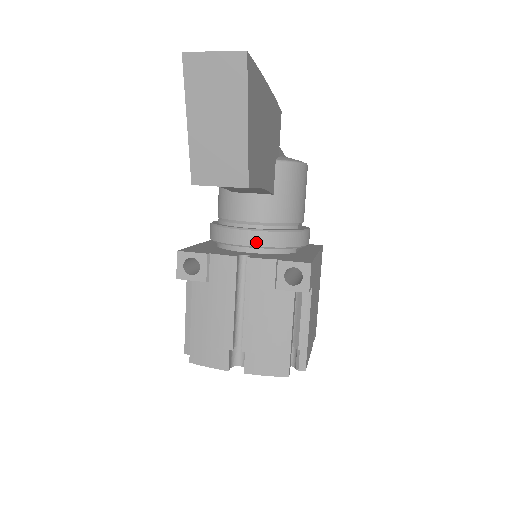
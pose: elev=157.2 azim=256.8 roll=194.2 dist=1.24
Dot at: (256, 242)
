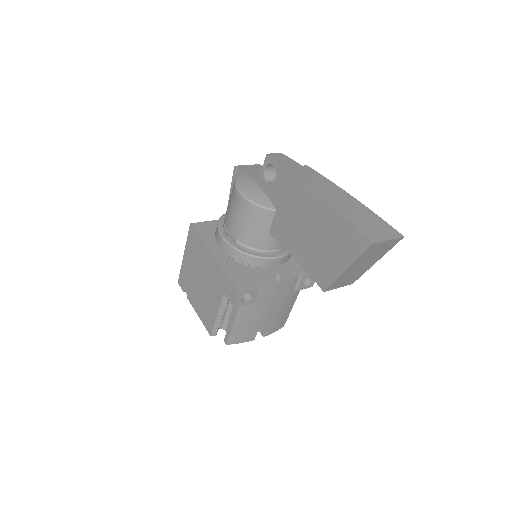
Dot at: (281, 263)
